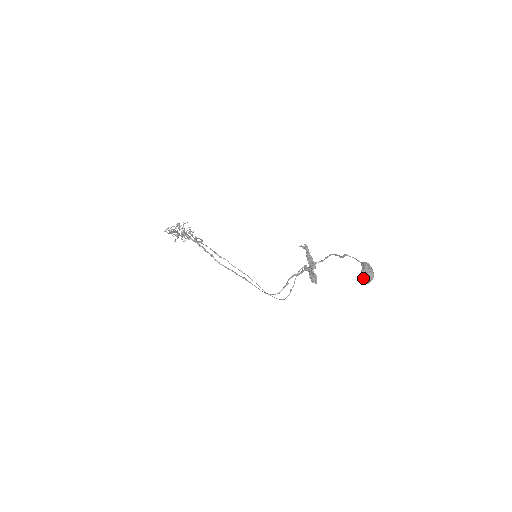
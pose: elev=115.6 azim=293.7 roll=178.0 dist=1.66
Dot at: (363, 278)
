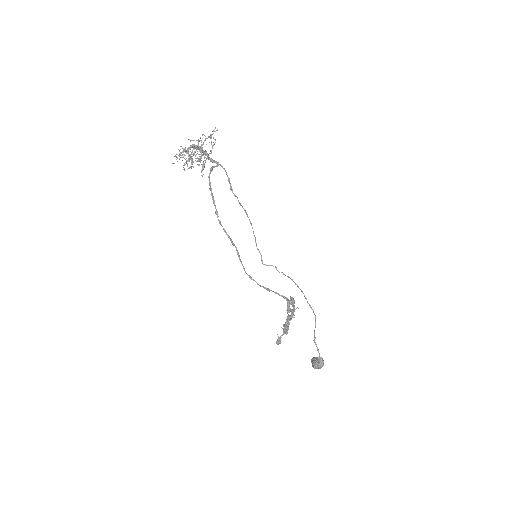
Dot at: (313, 363)
